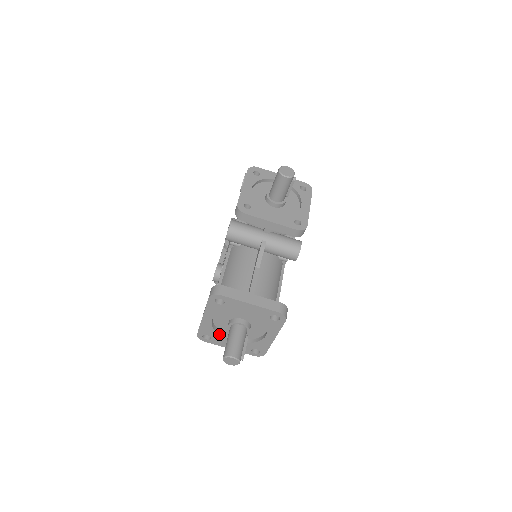
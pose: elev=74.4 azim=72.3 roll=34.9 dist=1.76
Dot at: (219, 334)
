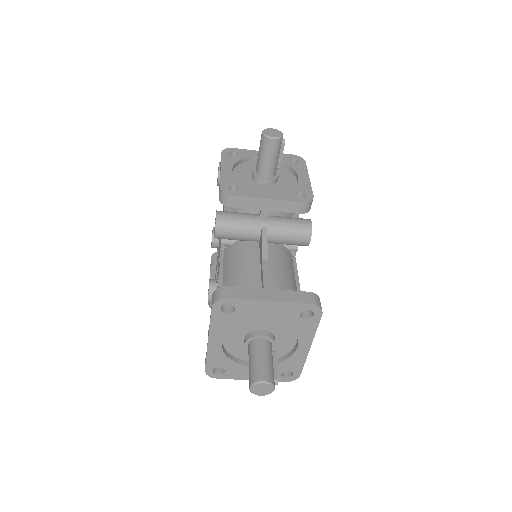
Dot at: (234, 361)
